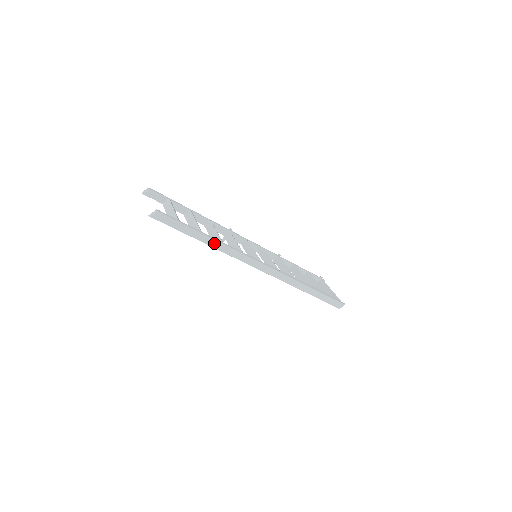
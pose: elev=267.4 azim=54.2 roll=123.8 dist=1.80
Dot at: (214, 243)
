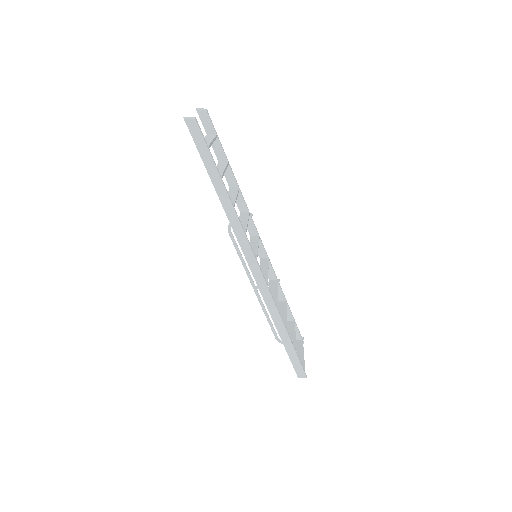
Dot at: (225, 199)
